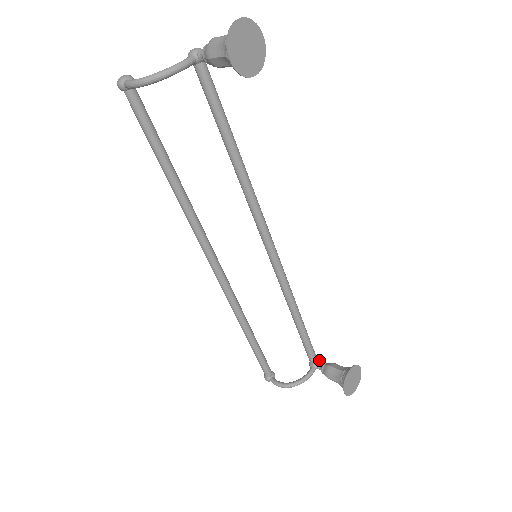
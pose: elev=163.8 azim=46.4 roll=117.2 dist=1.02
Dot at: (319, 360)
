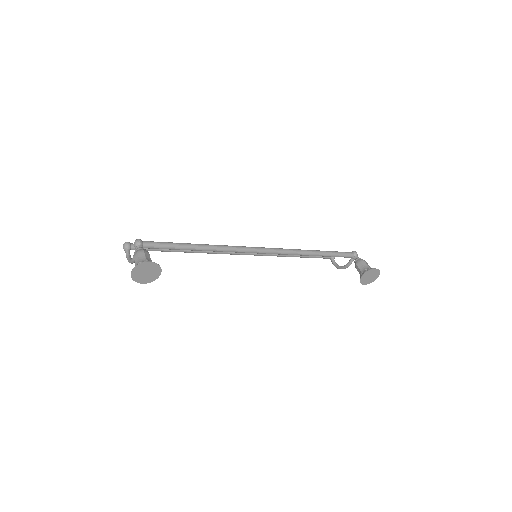
Dot at: (355, 253)
